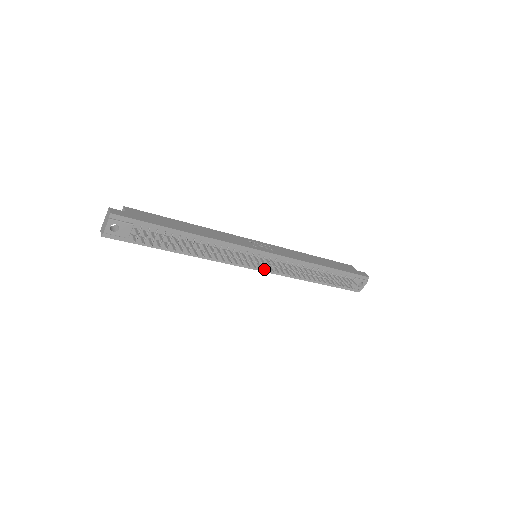
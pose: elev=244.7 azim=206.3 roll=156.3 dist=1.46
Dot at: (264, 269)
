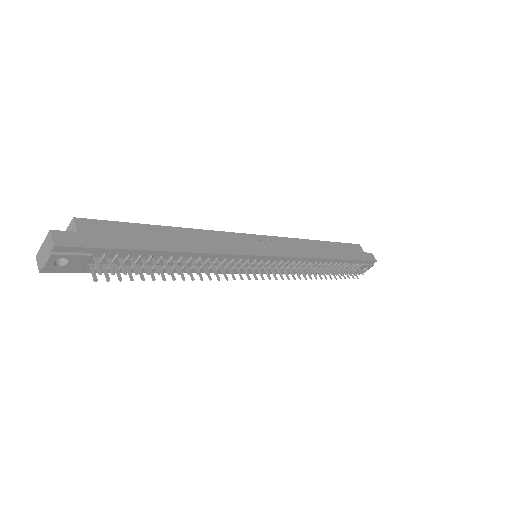
Dot at: (264, 271)
